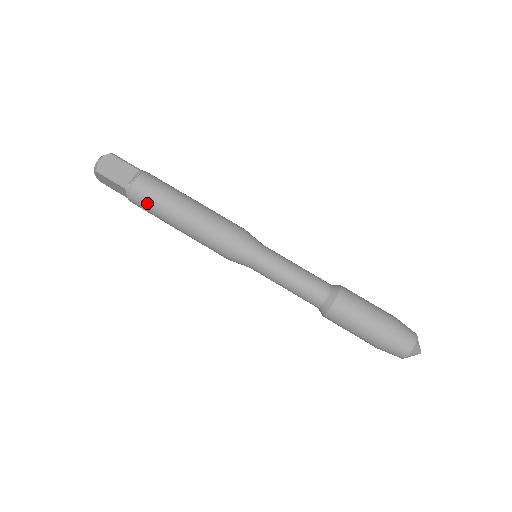
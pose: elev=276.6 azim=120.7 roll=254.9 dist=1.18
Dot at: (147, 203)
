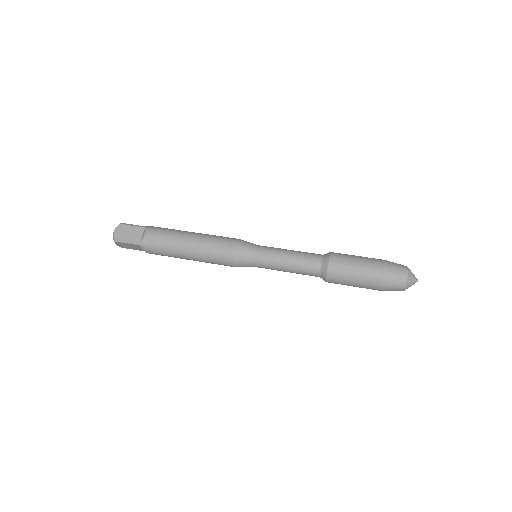
Dot at: (164, 230)
